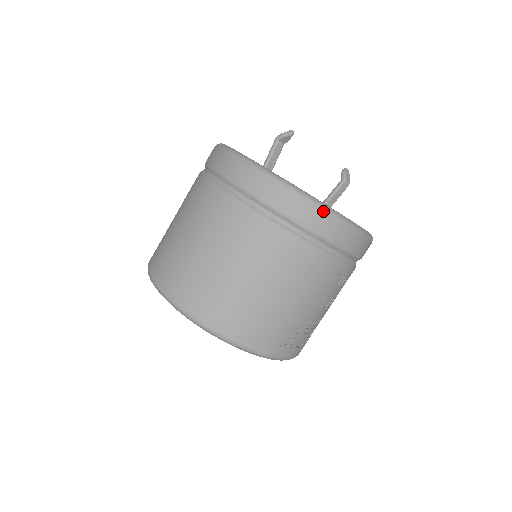
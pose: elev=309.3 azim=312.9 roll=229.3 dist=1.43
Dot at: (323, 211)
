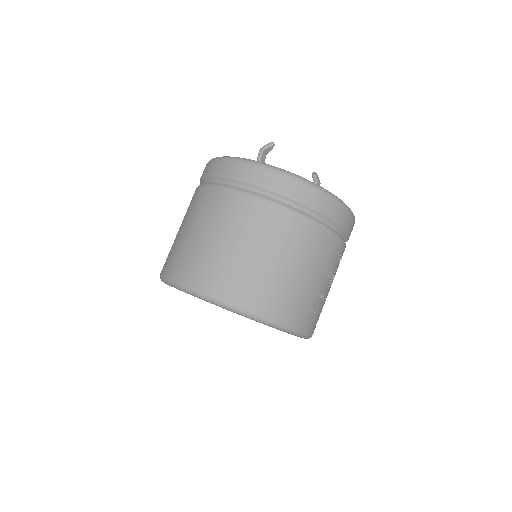
Dot at: (328, 195)
